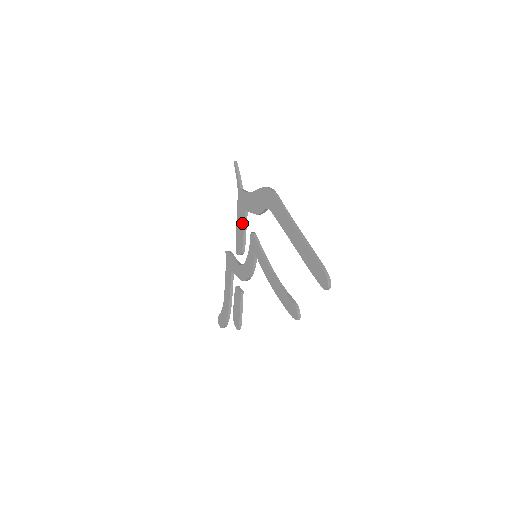
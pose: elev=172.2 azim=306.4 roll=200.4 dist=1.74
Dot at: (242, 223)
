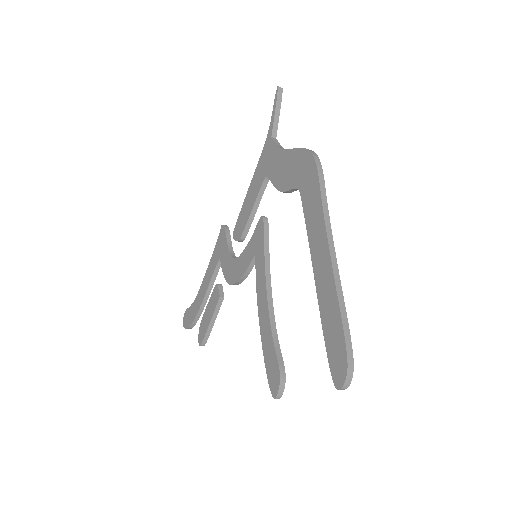
Dot at: (255, 194)
